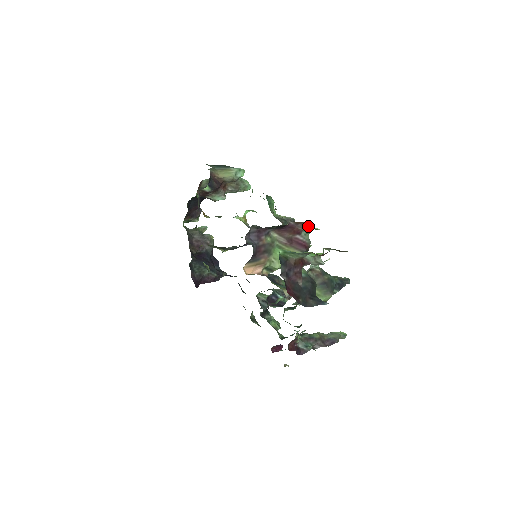
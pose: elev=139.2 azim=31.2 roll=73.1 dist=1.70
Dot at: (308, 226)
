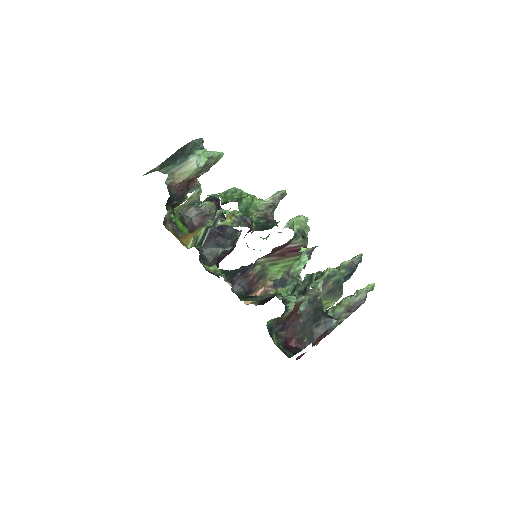
Dot at: (295, 236)
